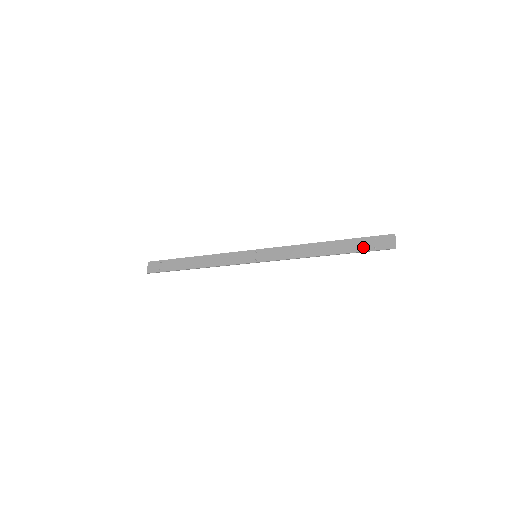
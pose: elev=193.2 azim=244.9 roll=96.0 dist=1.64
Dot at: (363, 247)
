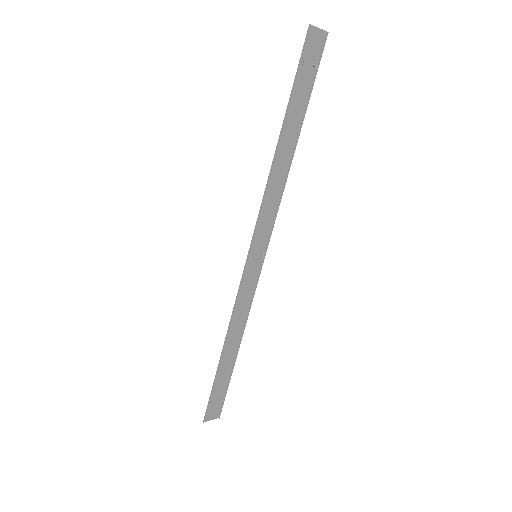
Dot at: (300, 82)
